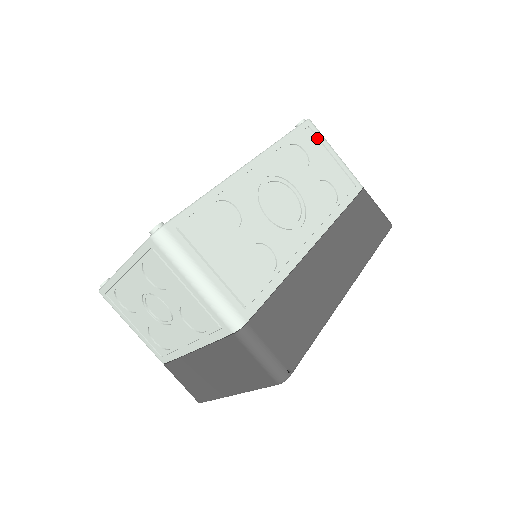
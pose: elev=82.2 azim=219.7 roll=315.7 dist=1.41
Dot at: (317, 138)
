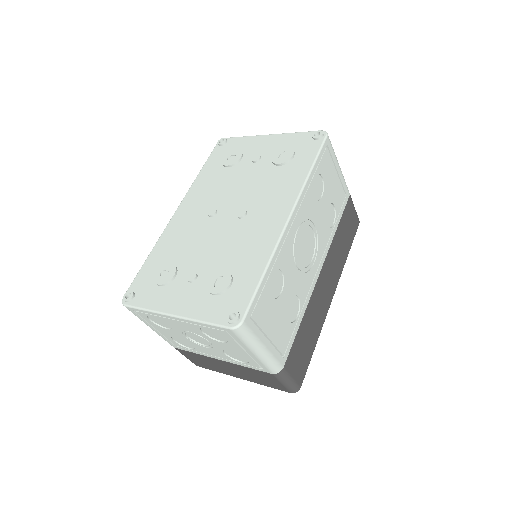
Dot at: (330, 156)
